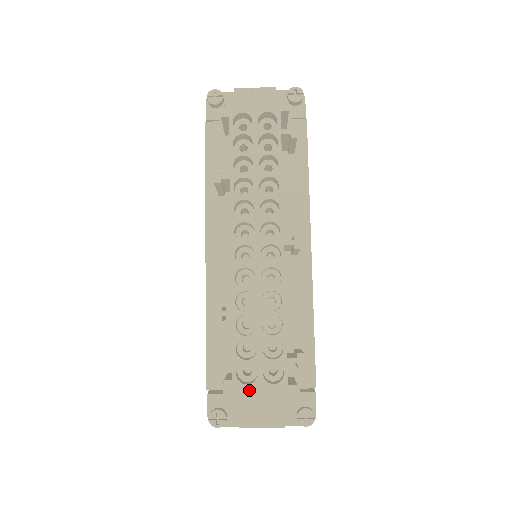
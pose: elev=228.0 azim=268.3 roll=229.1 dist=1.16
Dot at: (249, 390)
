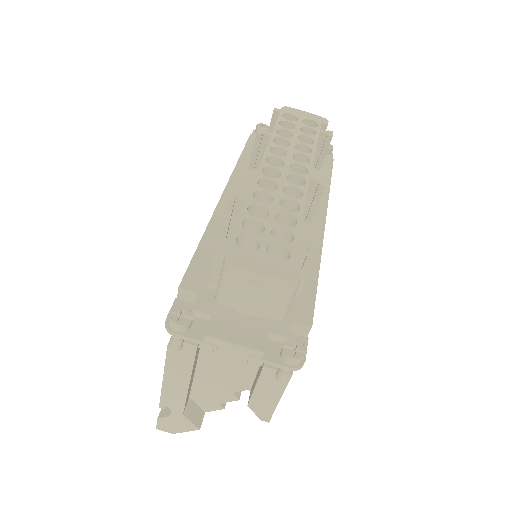
Dot at: (246, 256)
